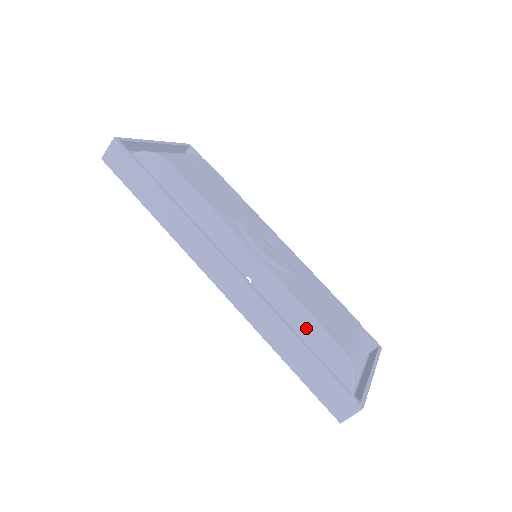
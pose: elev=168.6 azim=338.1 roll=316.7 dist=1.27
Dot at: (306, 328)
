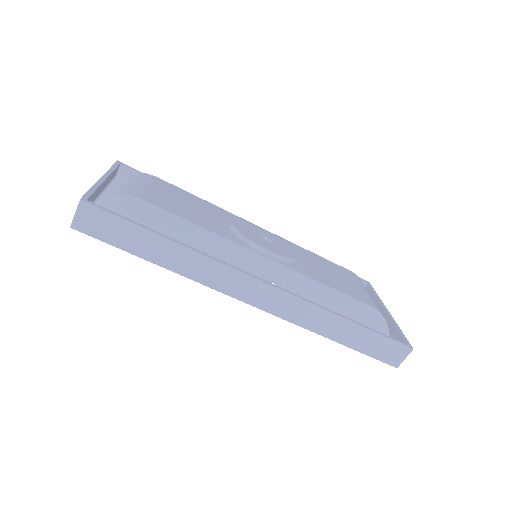
Dot at: (338, 304)
